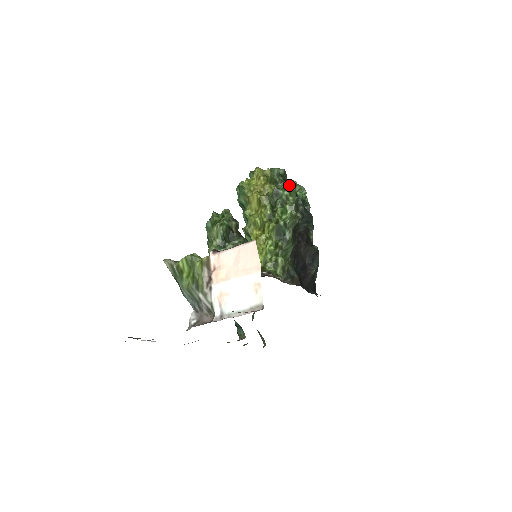
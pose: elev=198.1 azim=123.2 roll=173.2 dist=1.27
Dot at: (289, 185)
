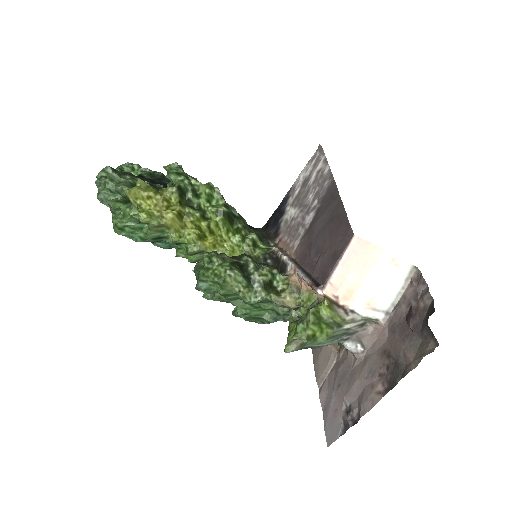
Dot at: (176, 172)
